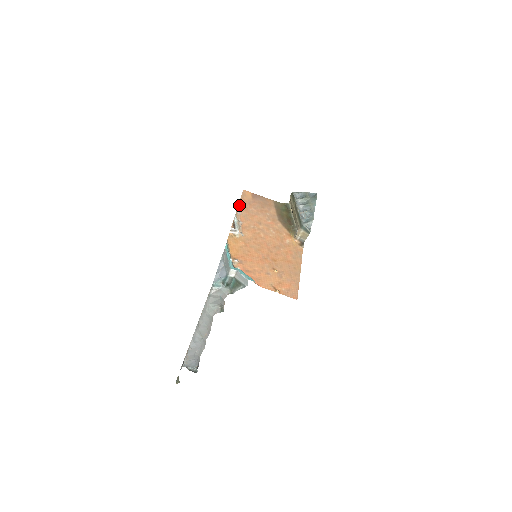
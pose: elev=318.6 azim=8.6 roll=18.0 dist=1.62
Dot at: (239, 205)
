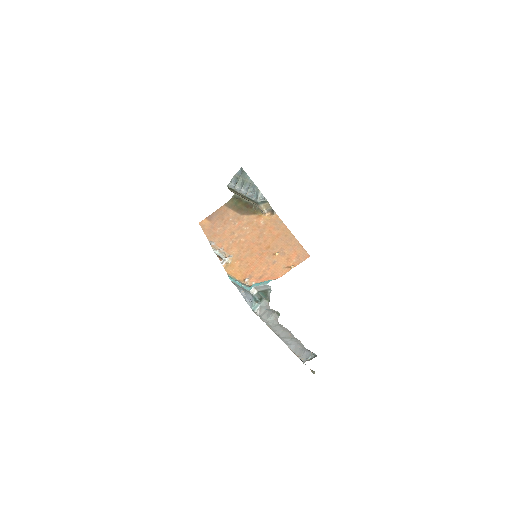
Dot at: (208, 238)
